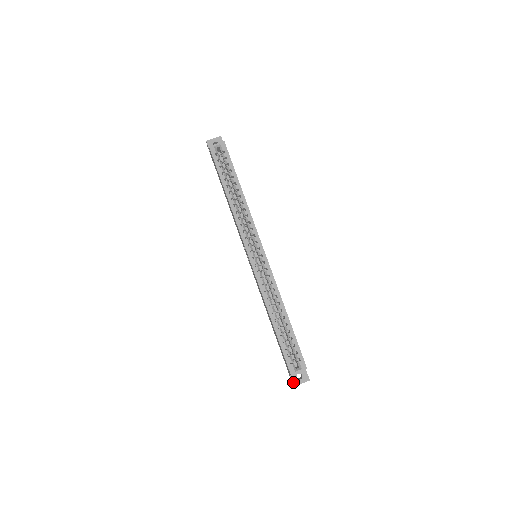
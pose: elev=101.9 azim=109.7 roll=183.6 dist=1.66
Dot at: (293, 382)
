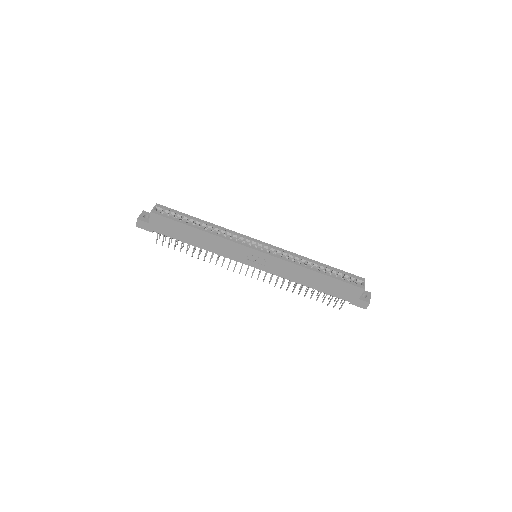
Dot at: (367, 301)
